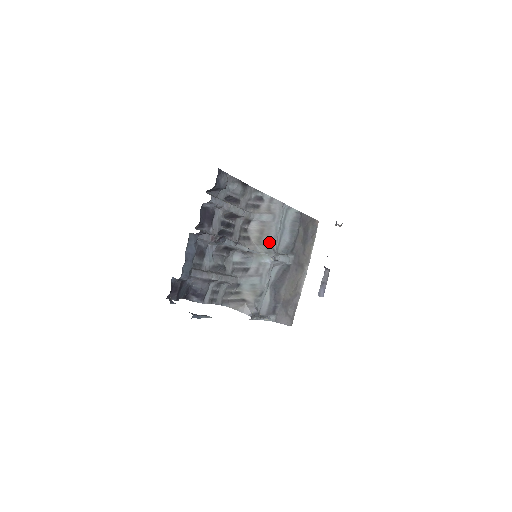
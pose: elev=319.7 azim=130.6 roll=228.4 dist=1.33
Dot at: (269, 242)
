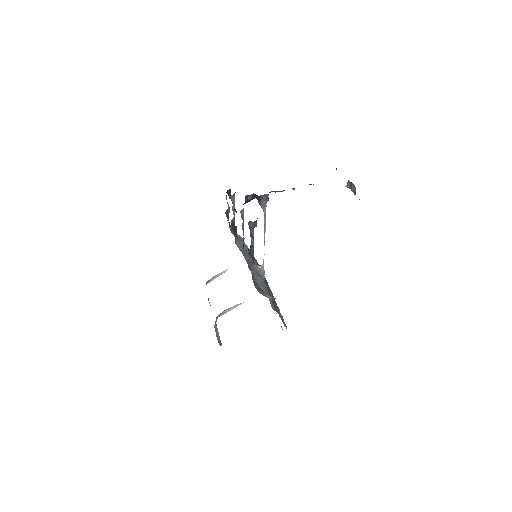
Dot at: occluded
